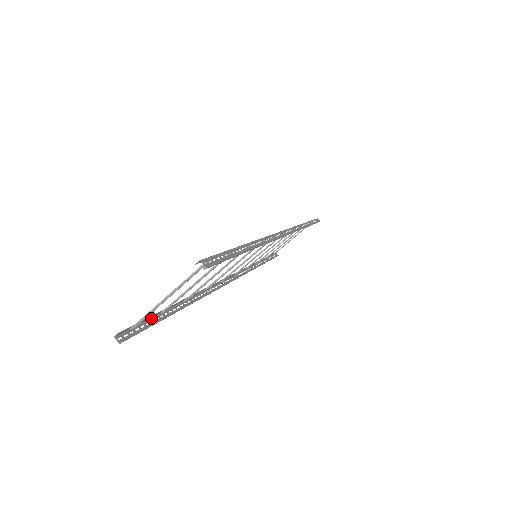
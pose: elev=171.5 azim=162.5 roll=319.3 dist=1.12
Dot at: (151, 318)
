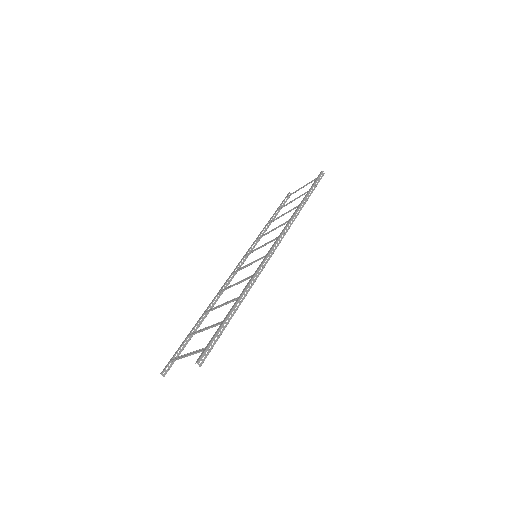
Dot at: (181, 345)
